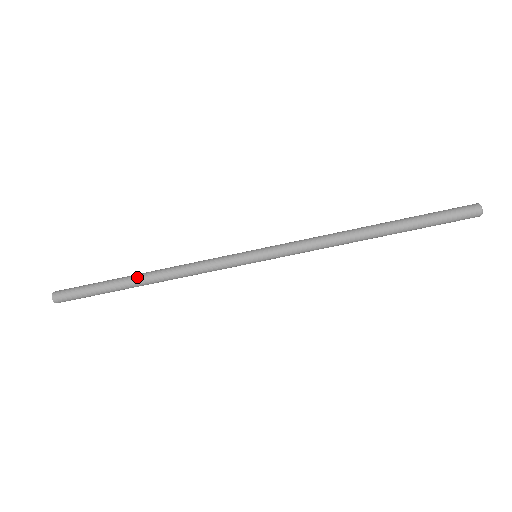
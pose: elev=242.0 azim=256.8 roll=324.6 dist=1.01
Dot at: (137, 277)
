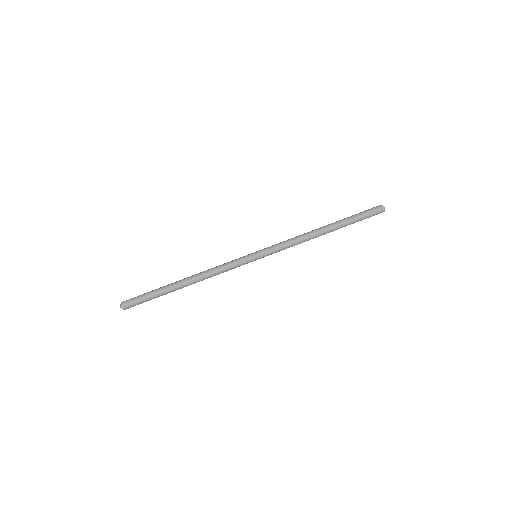
Dot at: (180, 280)
